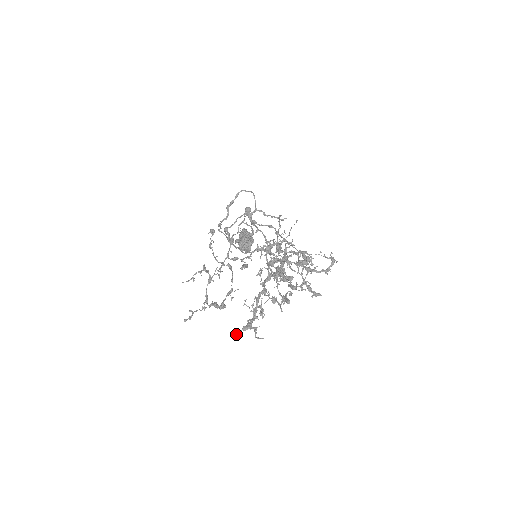
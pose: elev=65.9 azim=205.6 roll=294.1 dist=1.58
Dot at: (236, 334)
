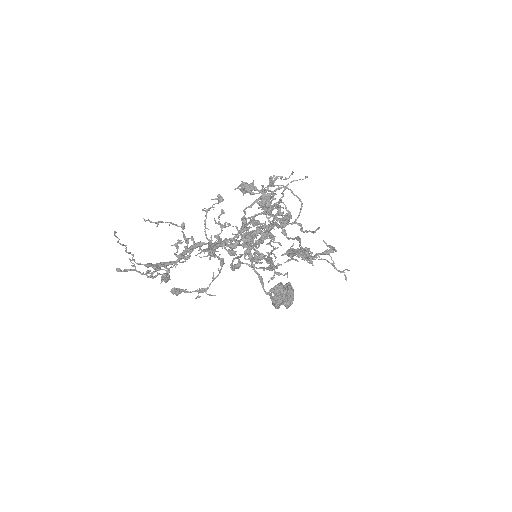
Dot at: (115, 231)
